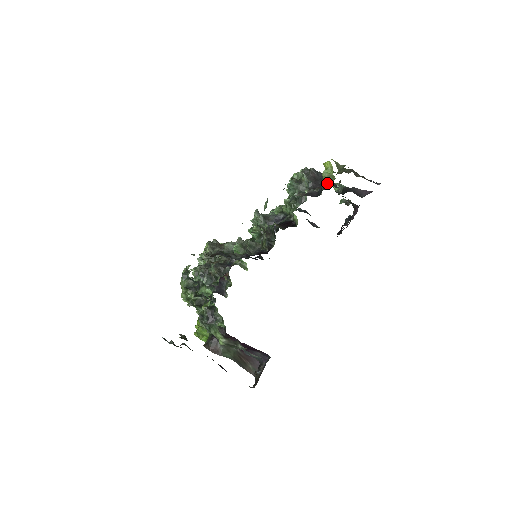
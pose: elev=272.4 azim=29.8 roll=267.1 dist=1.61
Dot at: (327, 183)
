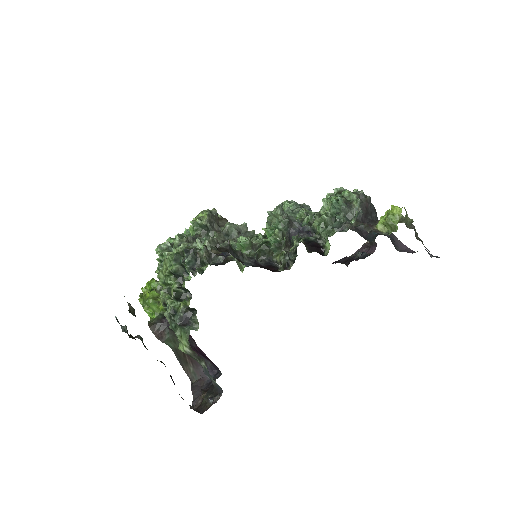
Dot at: (380, 225)
